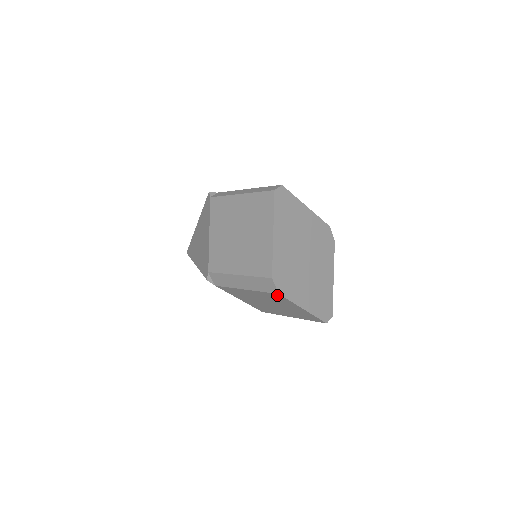
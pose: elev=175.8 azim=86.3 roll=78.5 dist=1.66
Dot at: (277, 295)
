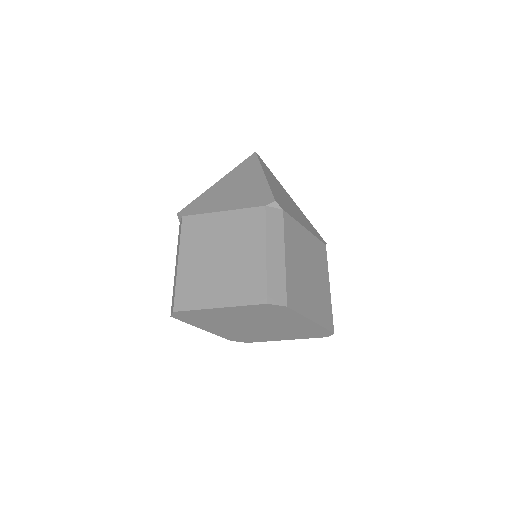
Dot at: occluded
